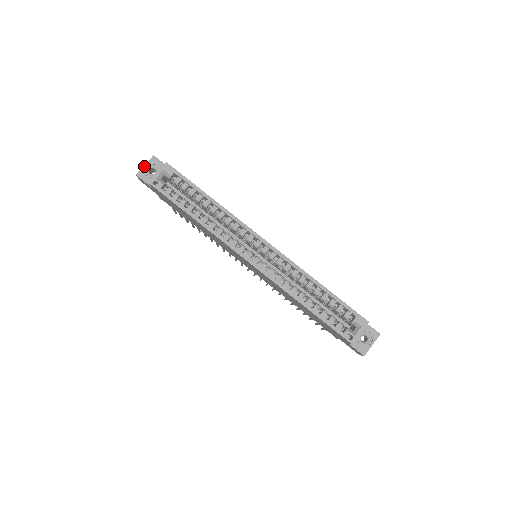
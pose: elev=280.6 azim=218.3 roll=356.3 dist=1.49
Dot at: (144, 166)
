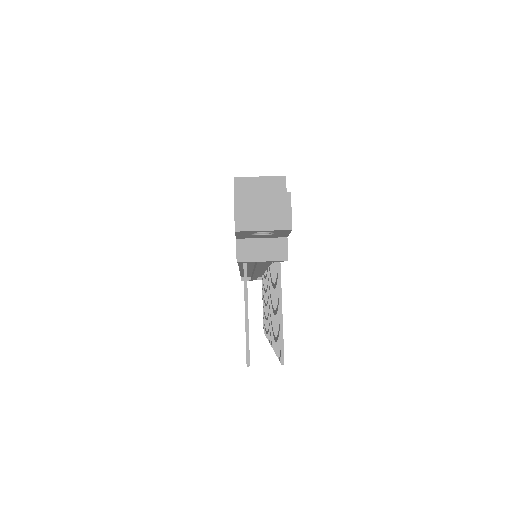
Dot at: occluded
